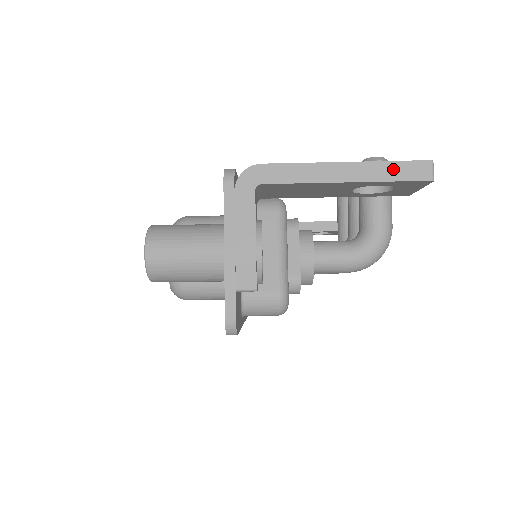
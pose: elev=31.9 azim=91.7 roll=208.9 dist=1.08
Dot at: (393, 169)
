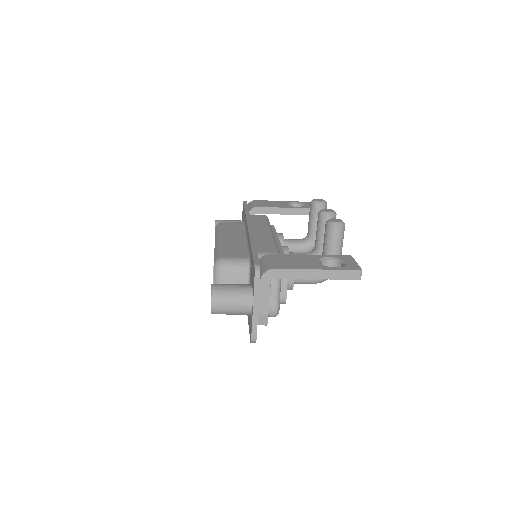
Dot at: (342, 274)
